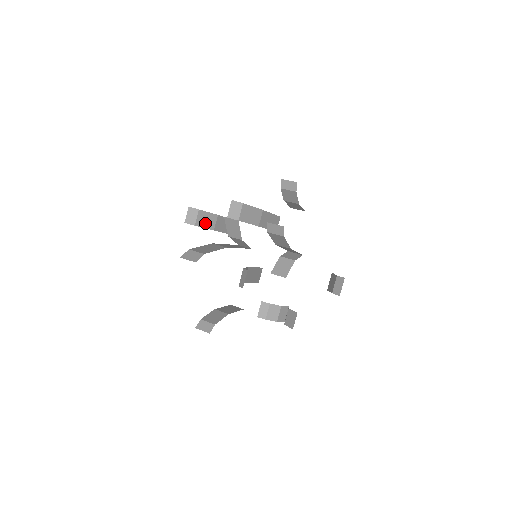
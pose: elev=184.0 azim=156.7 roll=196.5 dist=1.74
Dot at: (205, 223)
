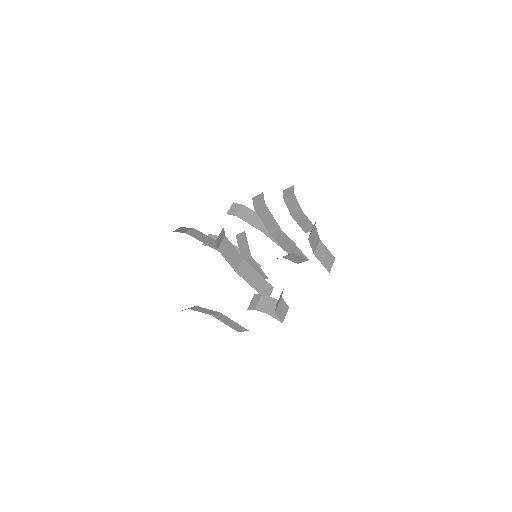
Dot at: occluded
